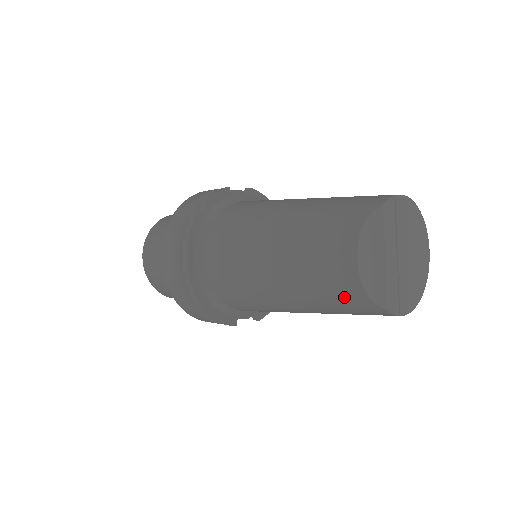
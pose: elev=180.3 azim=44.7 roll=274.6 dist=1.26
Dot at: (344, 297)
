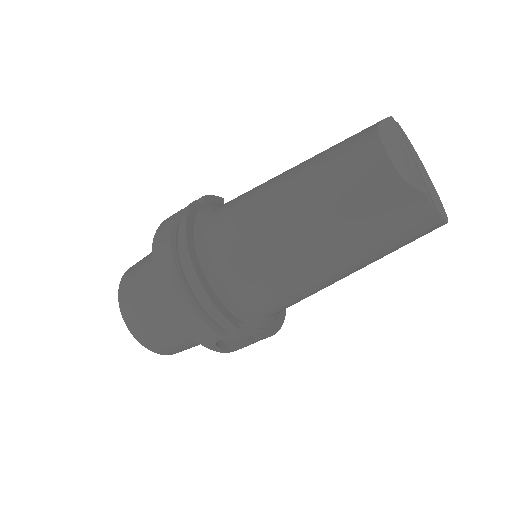
Dot at: (375, 193)
